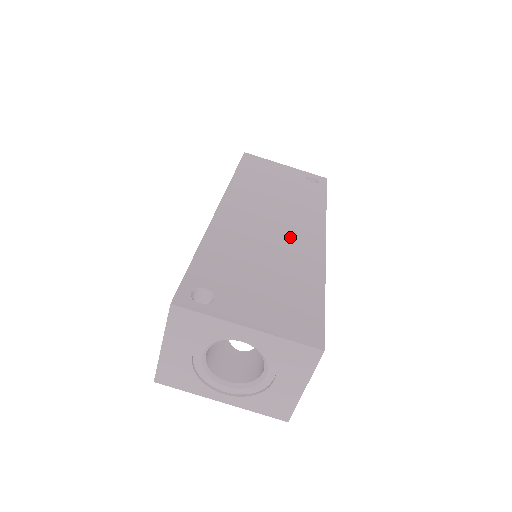
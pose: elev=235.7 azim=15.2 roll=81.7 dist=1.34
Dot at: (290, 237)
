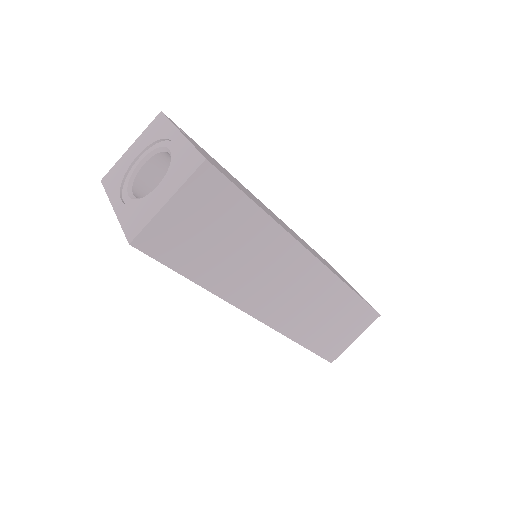
Dot at: occluded
